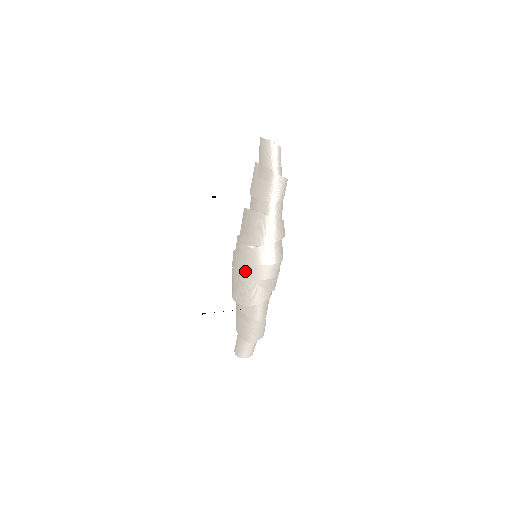
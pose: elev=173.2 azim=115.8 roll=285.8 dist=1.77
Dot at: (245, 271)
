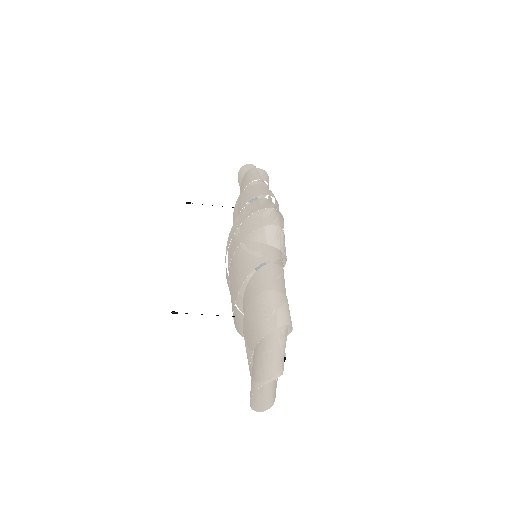
Dot at: (234, 246)
